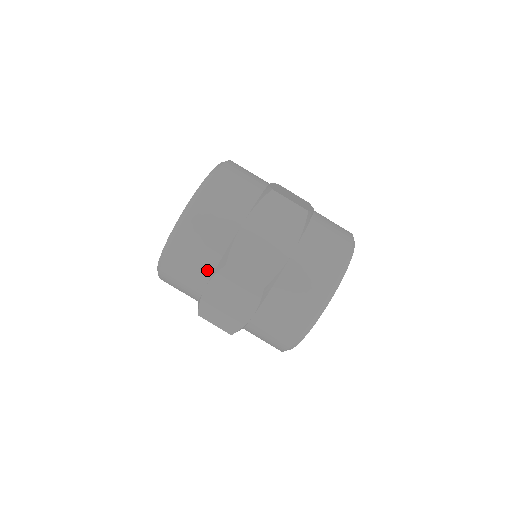
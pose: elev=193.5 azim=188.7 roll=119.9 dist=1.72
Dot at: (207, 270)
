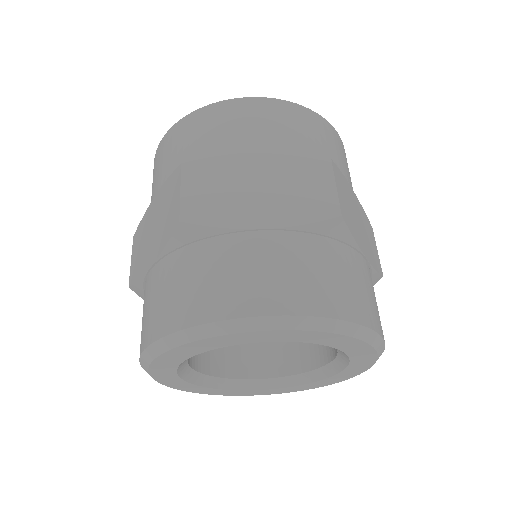
Dot at: (289, 148)
